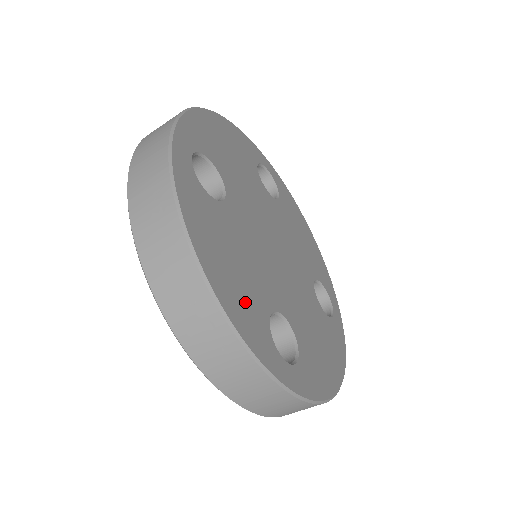
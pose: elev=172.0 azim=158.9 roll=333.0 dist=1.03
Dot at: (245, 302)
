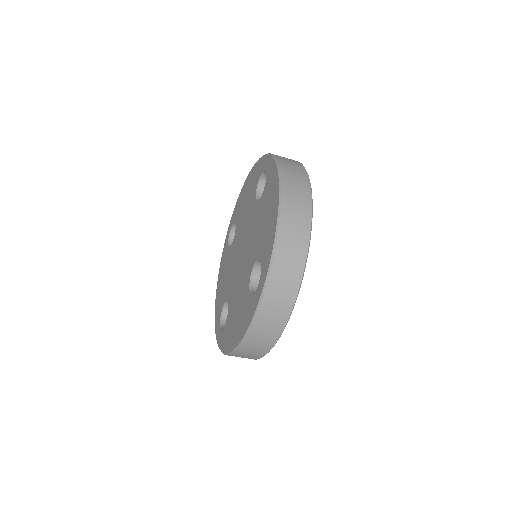
Dot at: occluded
